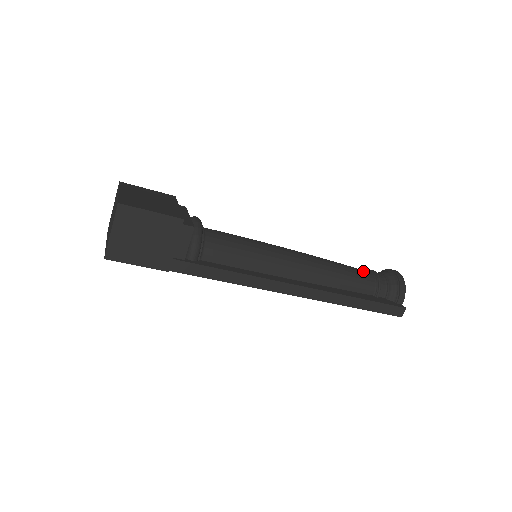
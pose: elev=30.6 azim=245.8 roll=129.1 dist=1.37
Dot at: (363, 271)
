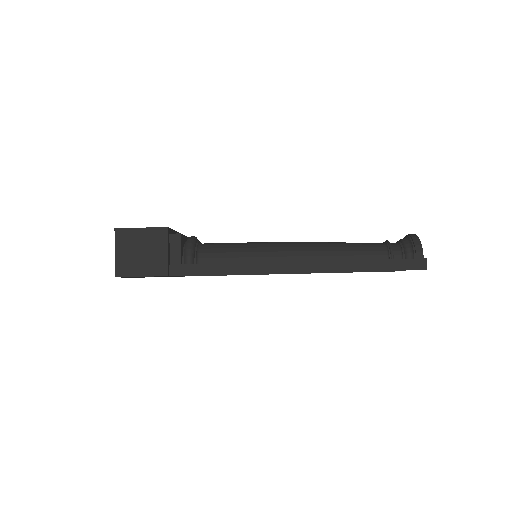
Dot at: (371, 243)
